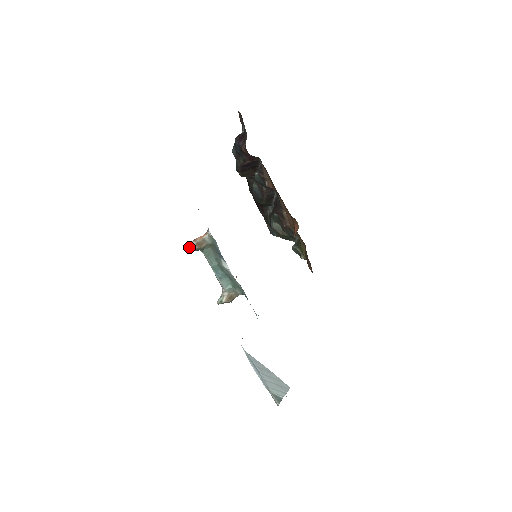
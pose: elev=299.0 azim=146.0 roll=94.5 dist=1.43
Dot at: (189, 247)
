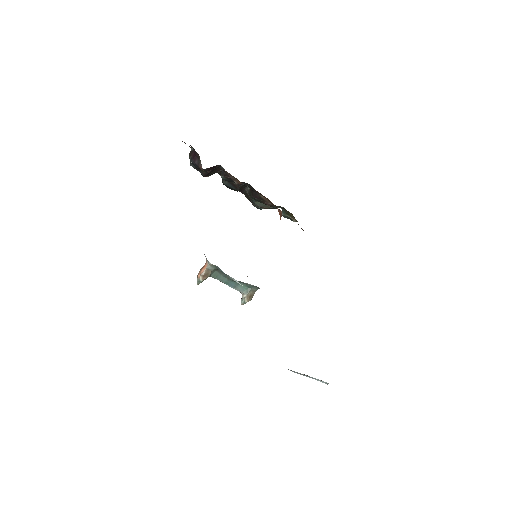
Dot at: (199, 281)
